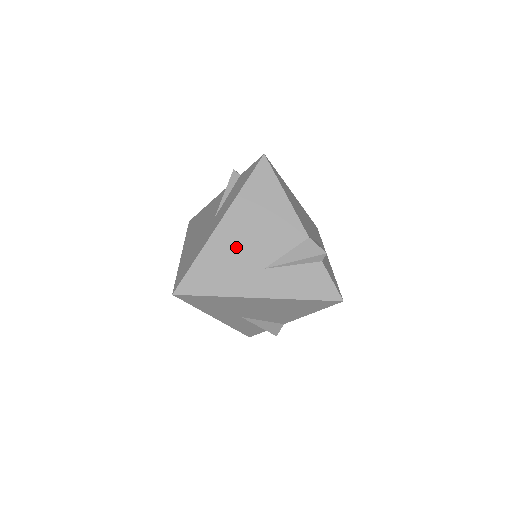
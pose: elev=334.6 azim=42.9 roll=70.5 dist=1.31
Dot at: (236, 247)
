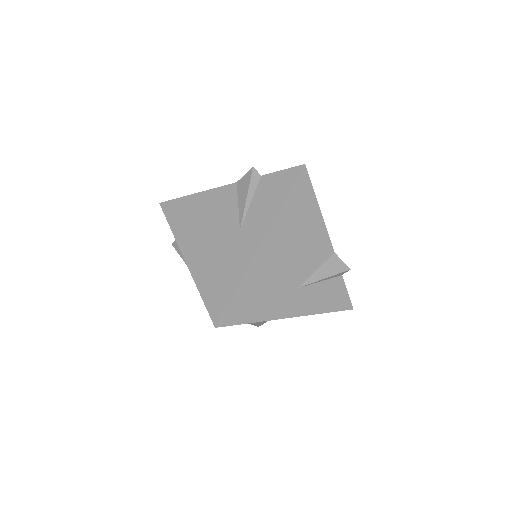
Dot at: (275, 269)
